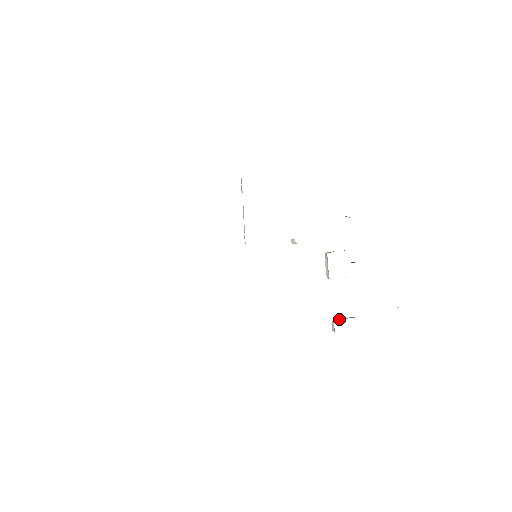
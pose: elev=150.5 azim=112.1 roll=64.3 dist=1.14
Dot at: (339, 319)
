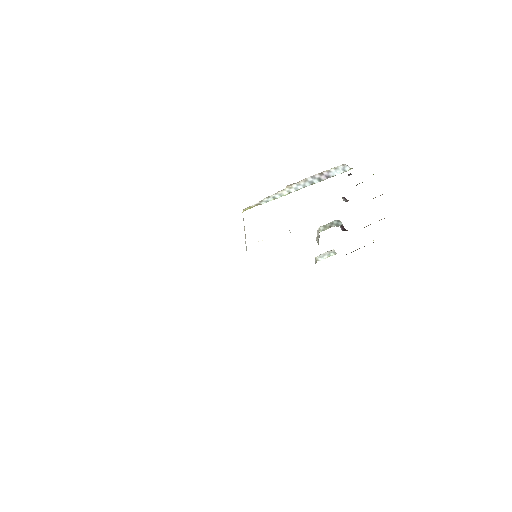
Dot at: (321, 257)
